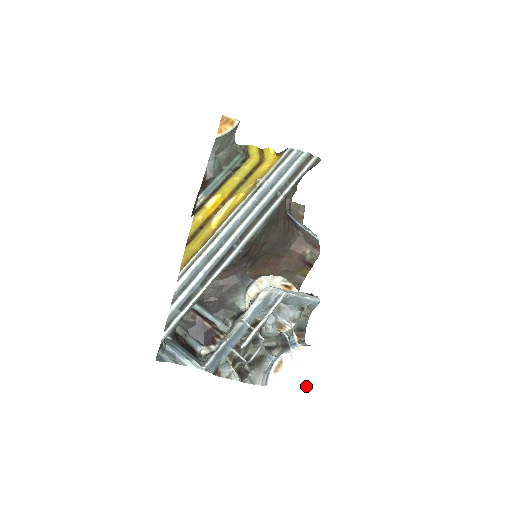
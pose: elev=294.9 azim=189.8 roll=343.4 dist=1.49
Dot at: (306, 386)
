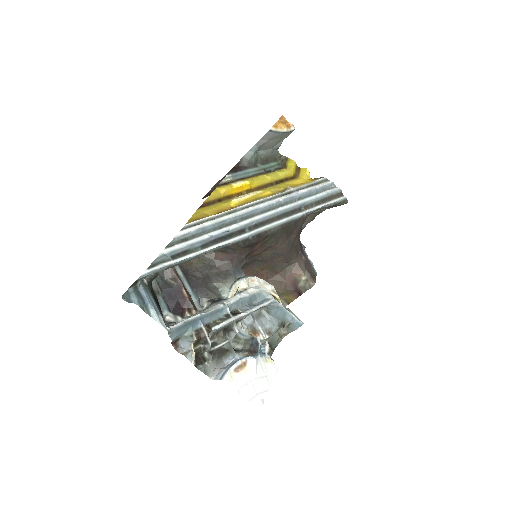
Dot at: (260, 400)
